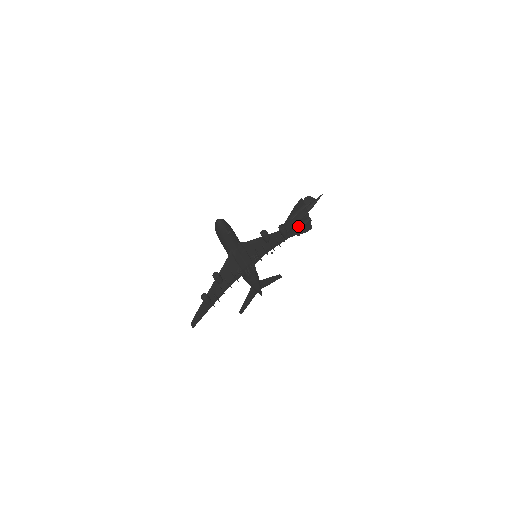
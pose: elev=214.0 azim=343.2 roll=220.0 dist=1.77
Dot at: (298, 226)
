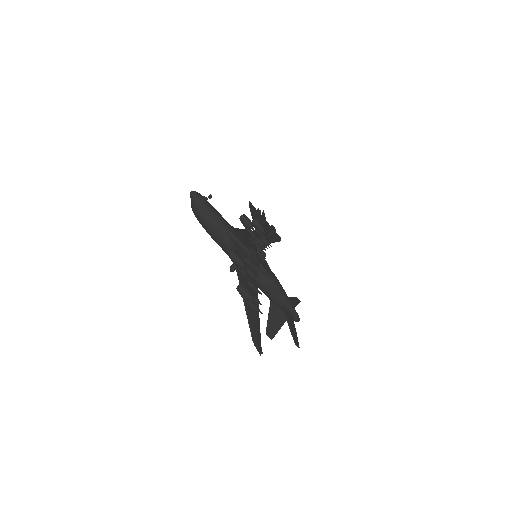
Dot at: (268, 233)
